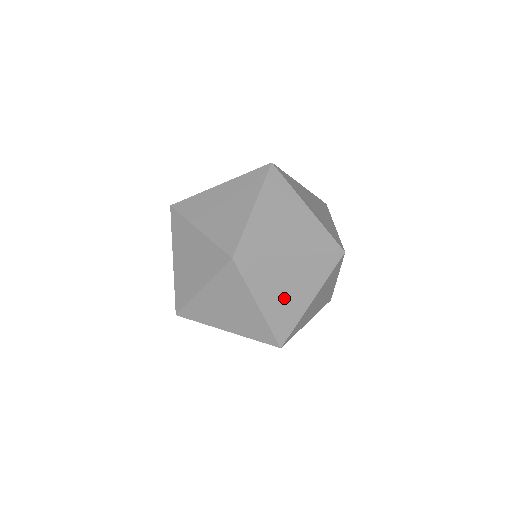
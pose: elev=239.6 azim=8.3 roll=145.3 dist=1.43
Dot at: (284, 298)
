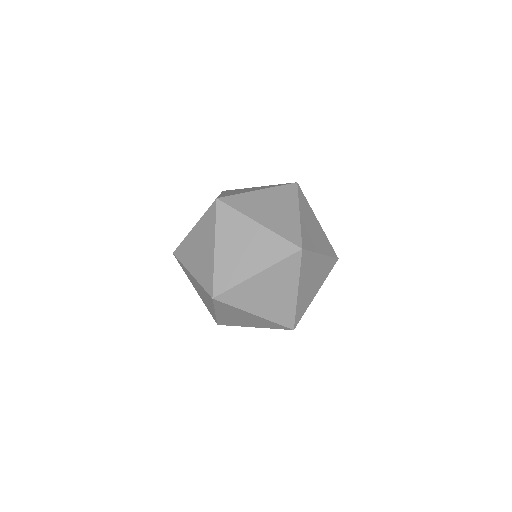
Dot at: (272, 301)
